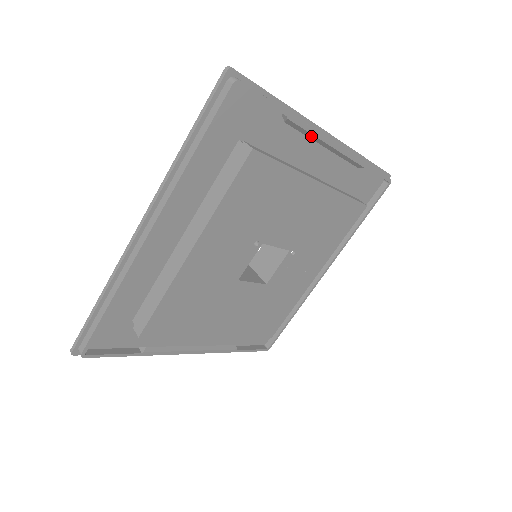
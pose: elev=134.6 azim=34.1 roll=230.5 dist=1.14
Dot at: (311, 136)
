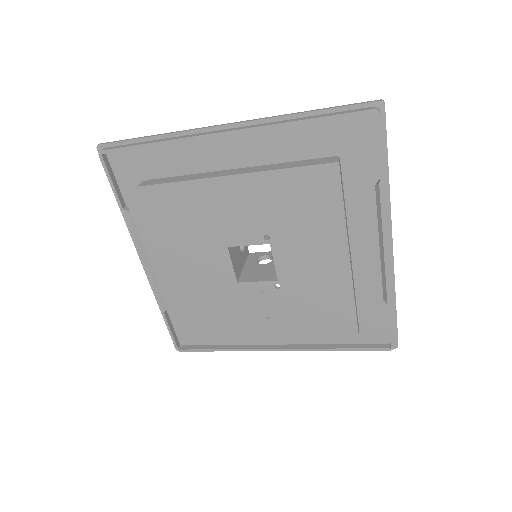
Dot at: (380, 221)
